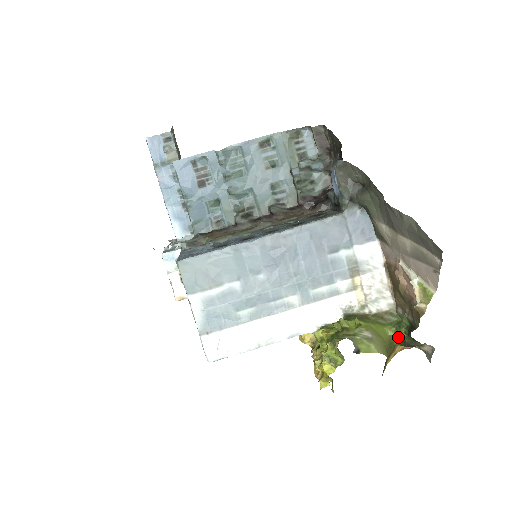
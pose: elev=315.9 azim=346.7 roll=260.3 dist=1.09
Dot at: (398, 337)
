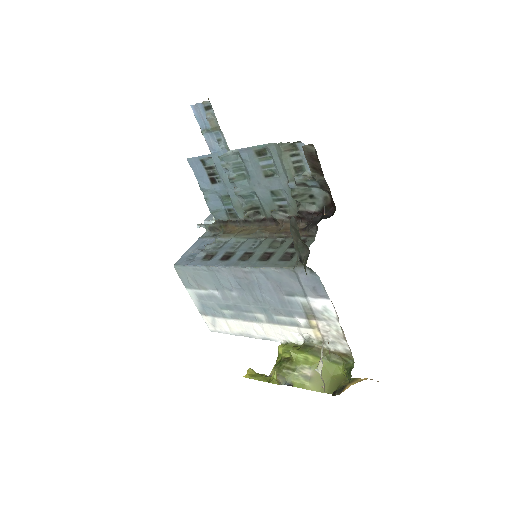
Dot at: (348, 379)
